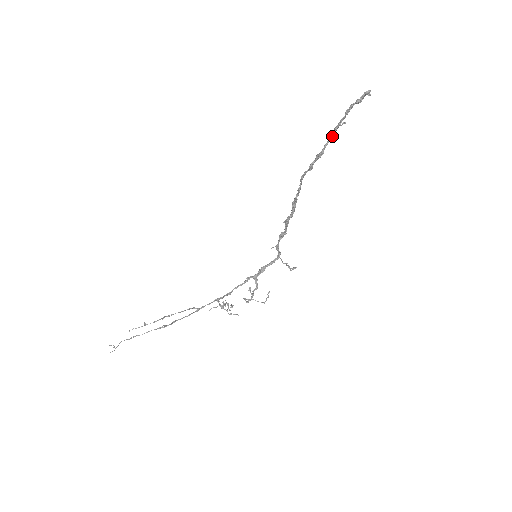
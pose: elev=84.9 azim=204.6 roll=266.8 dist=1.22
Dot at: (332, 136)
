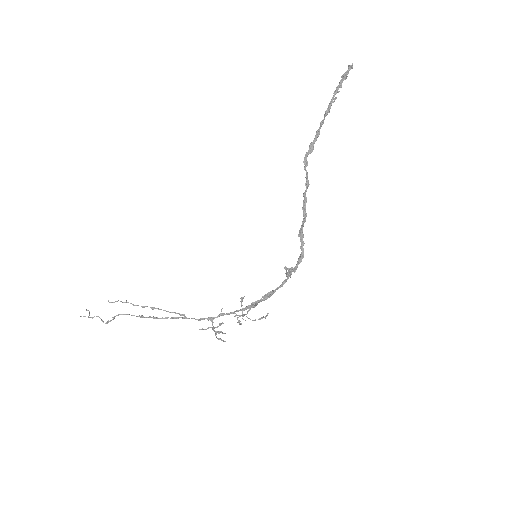
Dot at: (327, 114)
